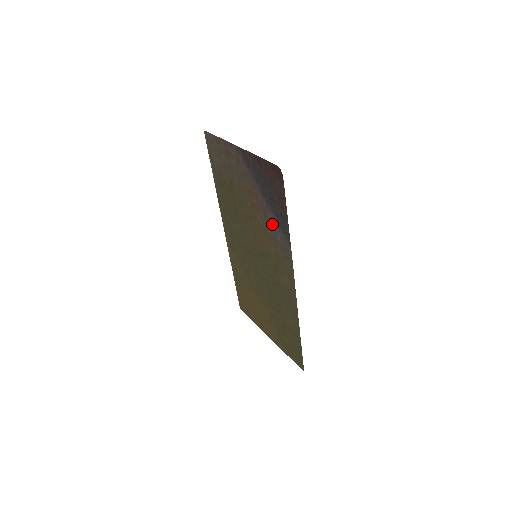
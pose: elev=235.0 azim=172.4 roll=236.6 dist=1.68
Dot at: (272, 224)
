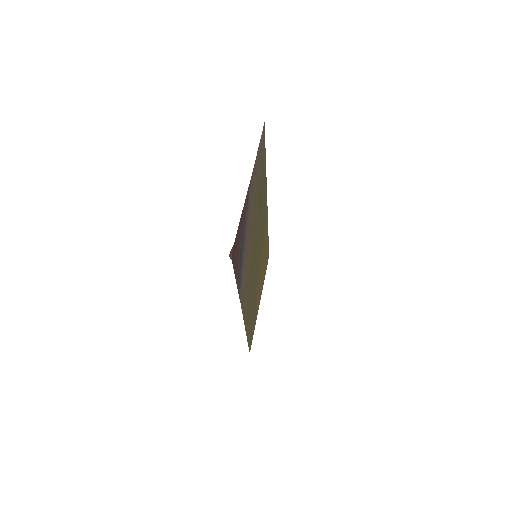
Dot at: (244, 265)
